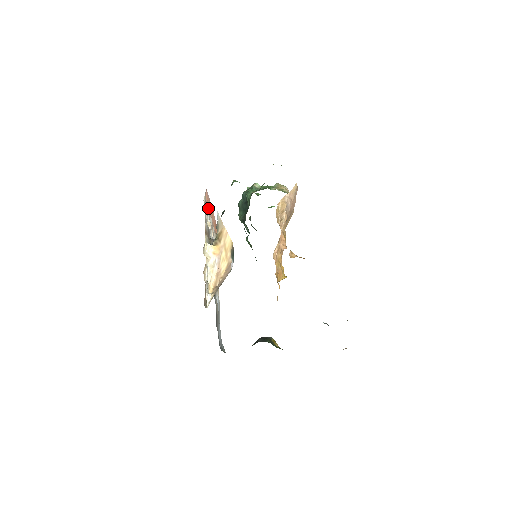
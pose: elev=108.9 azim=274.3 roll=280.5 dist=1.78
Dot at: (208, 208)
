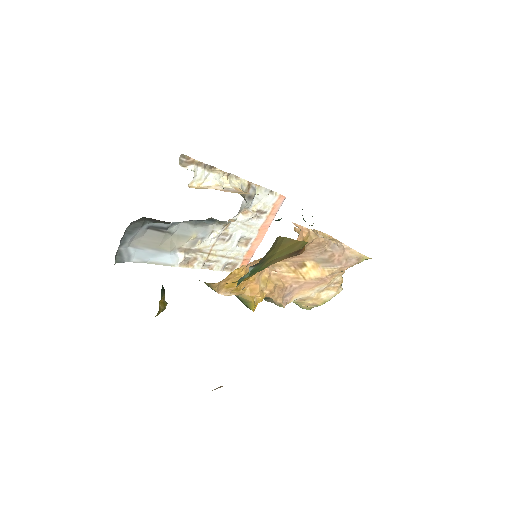
Dot at: (266, 216)
